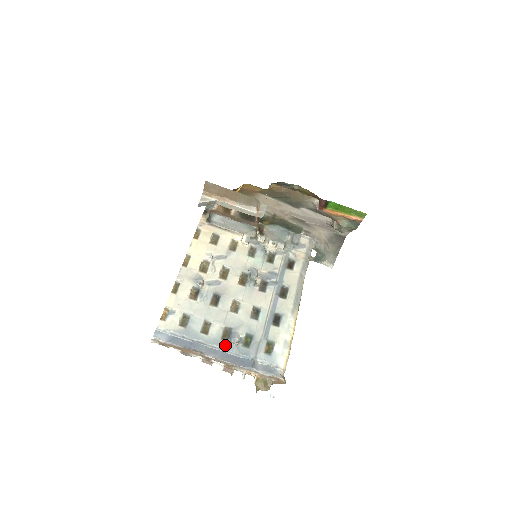
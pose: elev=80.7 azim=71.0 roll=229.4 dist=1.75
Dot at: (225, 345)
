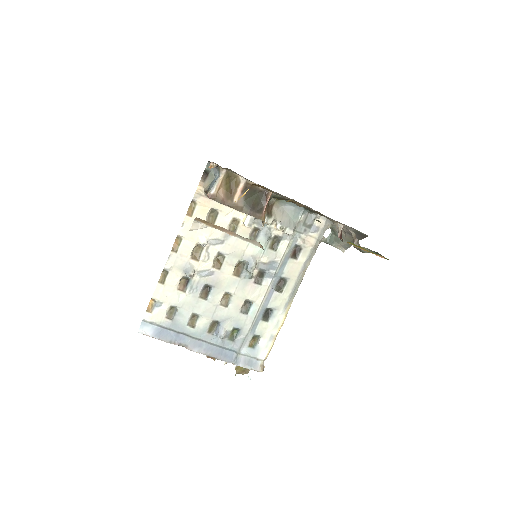
Dot at: (211, 338)
